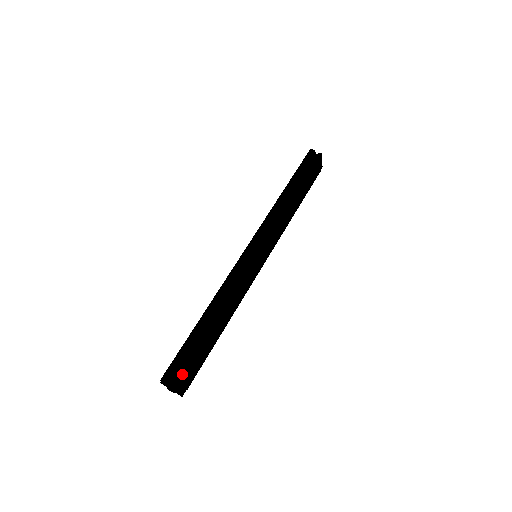
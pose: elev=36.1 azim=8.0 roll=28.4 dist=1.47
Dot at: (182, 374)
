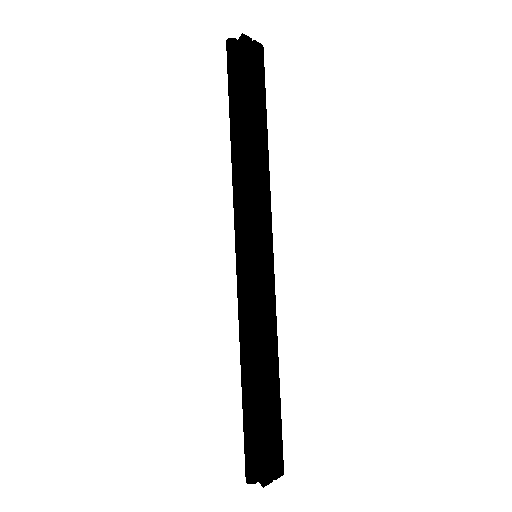
Dot at: (261, 467)
